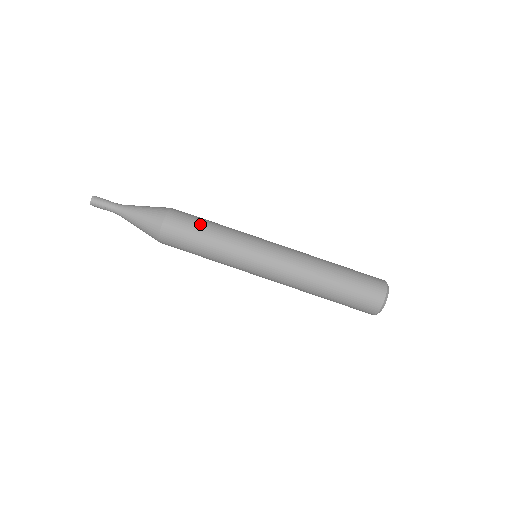
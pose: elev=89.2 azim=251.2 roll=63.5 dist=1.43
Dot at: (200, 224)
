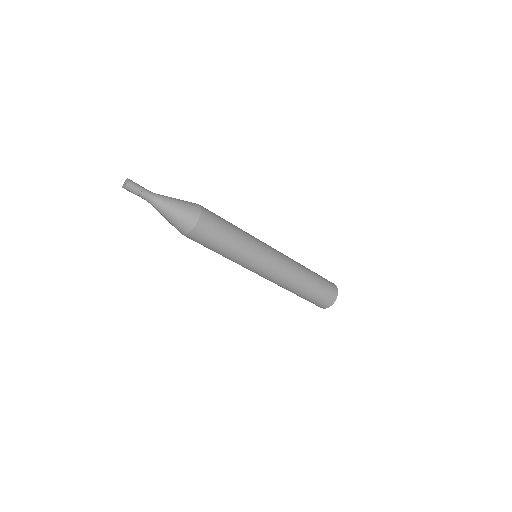
Dot at: (216, 246)
